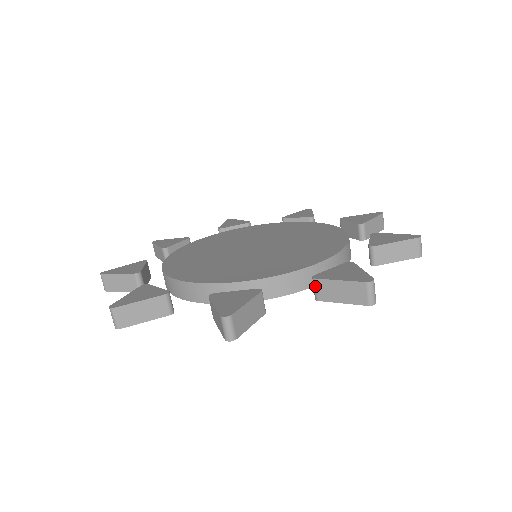
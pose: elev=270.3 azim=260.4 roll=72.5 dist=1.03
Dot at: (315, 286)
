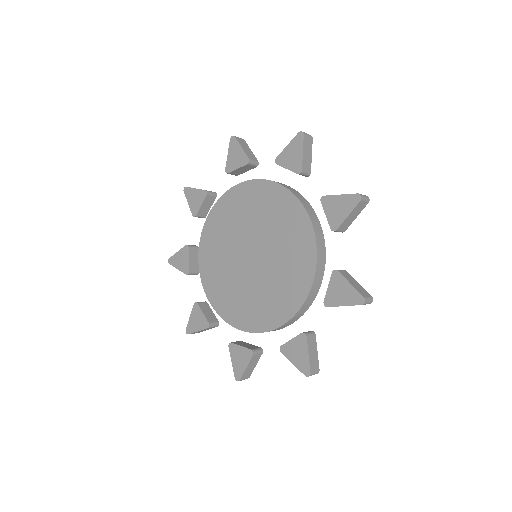
Dot at: occluded
